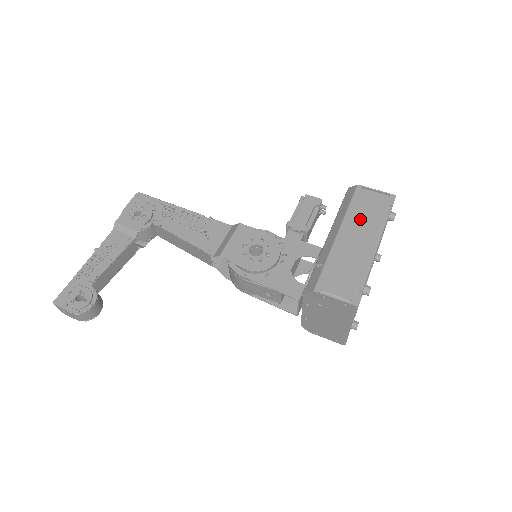
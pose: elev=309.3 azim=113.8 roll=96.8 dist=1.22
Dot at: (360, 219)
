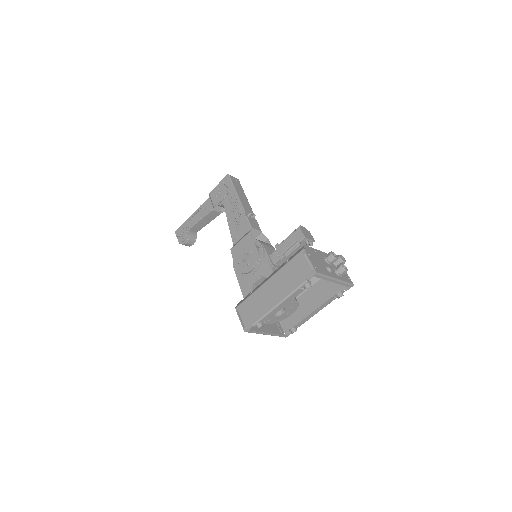
Dot at: (285, 278)
